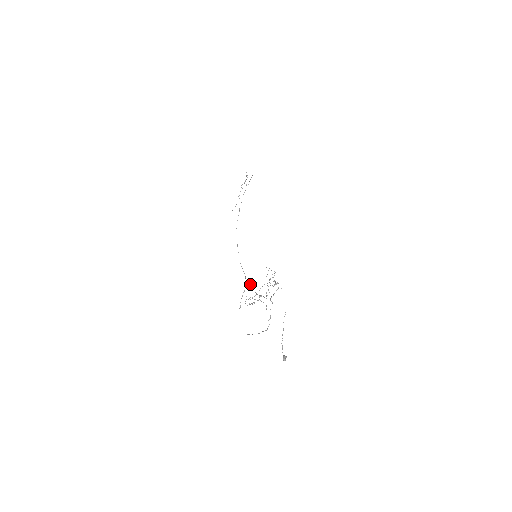
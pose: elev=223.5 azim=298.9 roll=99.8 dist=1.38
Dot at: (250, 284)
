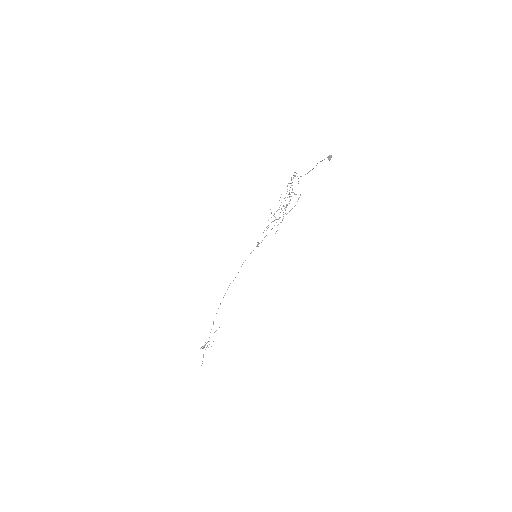
Dot at: occluded
